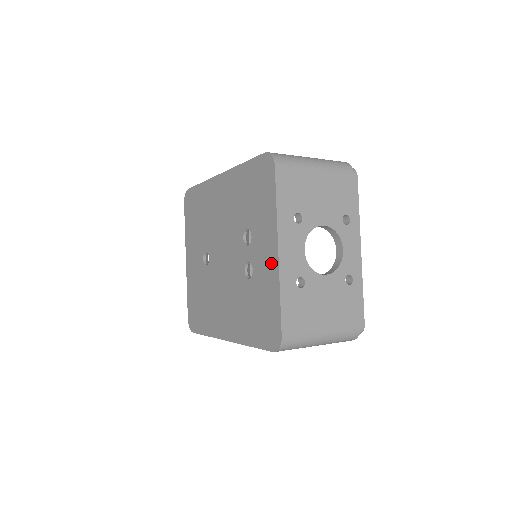
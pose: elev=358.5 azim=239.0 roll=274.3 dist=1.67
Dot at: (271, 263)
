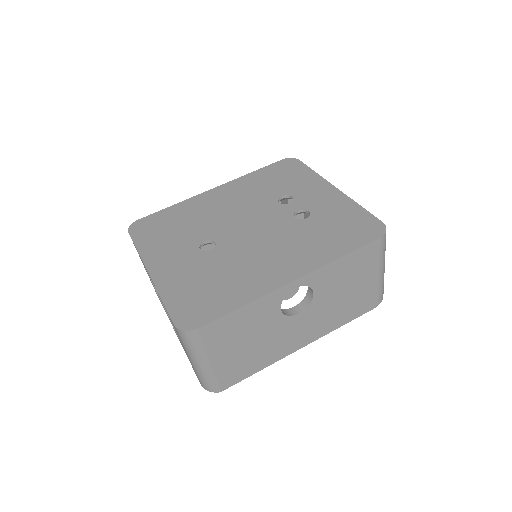
Dot at: (333, 196)
